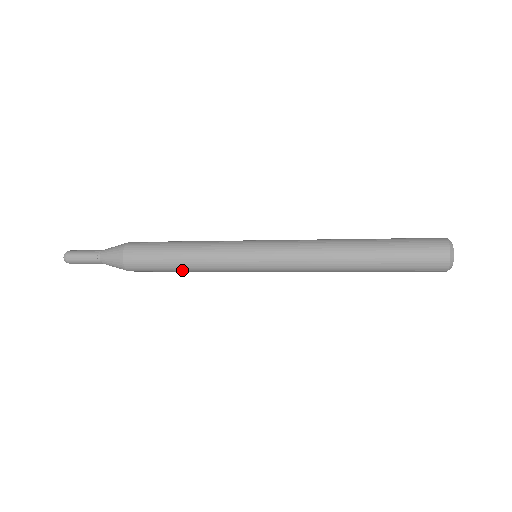
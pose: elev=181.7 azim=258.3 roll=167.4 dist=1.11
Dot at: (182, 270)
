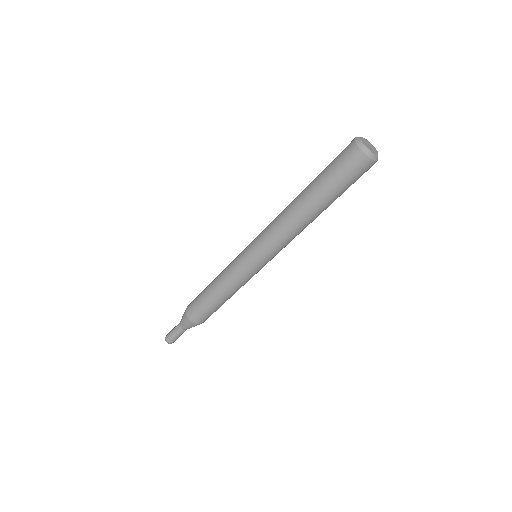
Dot at: (214, 294)
